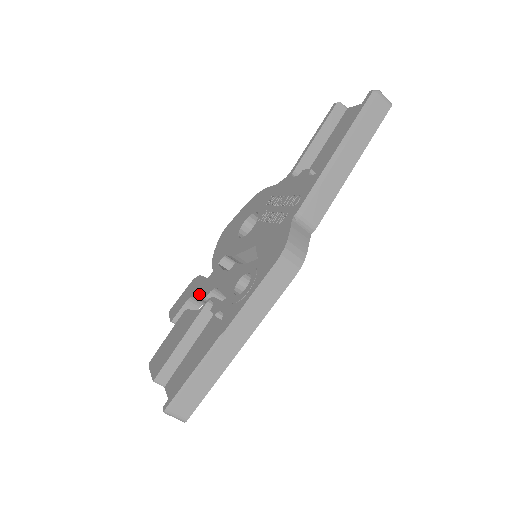
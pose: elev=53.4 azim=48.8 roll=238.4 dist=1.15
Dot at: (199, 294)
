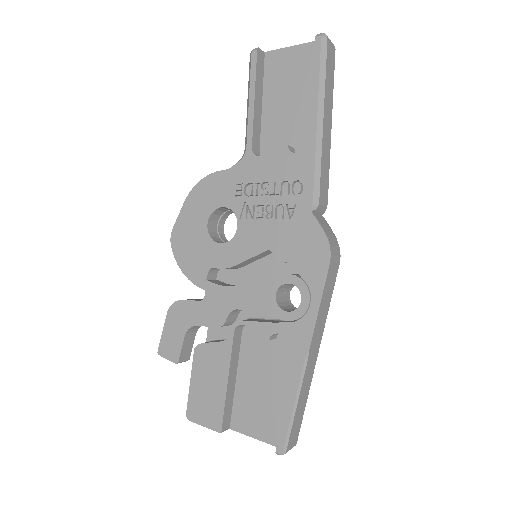
Dot at: (206, 322)
